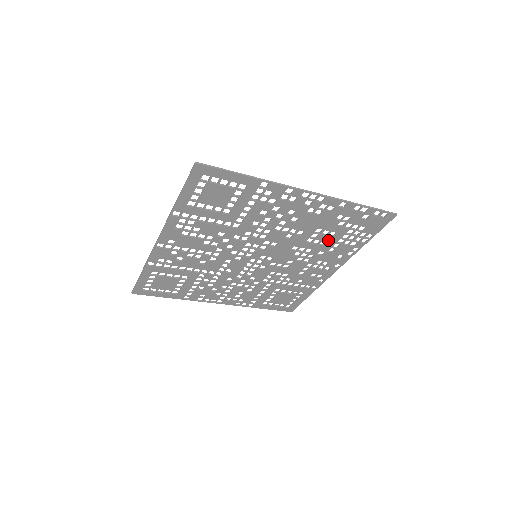
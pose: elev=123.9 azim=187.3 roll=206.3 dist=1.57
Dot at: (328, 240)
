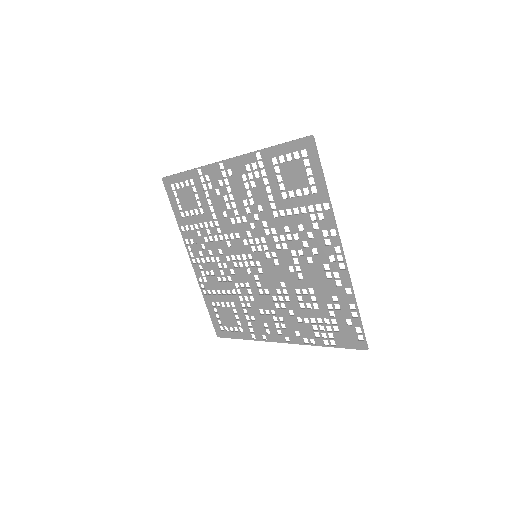
Dot at: (307, 308)
